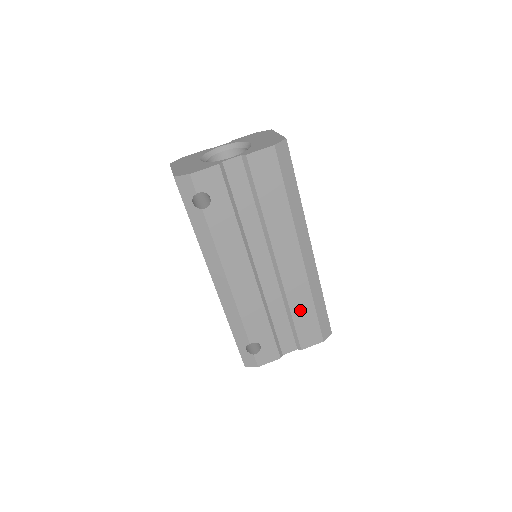
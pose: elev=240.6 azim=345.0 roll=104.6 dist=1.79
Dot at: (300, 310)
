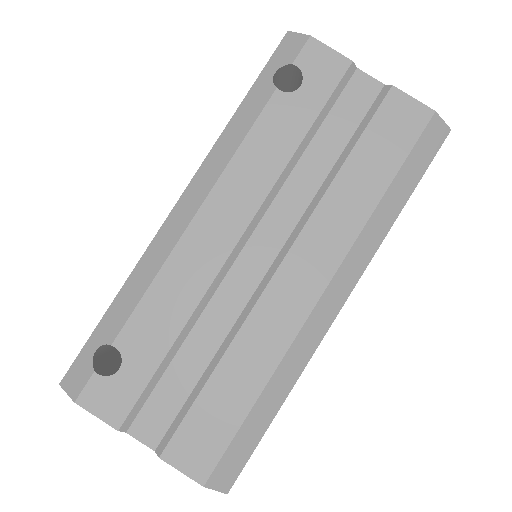
Dot at: (231, 380)
